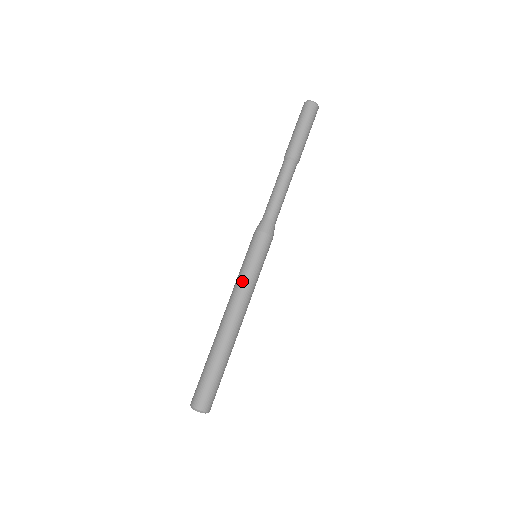
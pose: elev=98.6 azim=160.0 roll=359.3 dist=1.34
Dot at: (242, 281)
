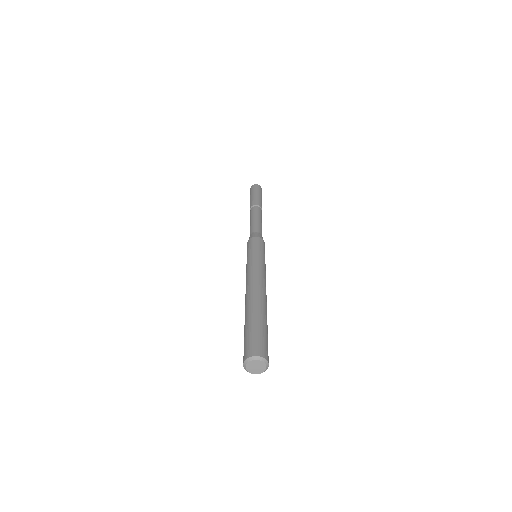
Dot at: (246, 270)
